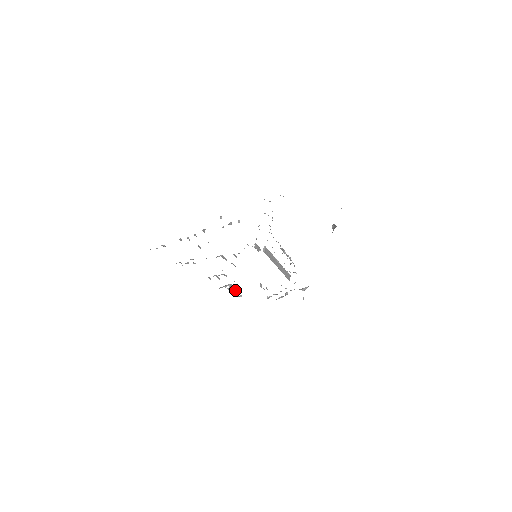
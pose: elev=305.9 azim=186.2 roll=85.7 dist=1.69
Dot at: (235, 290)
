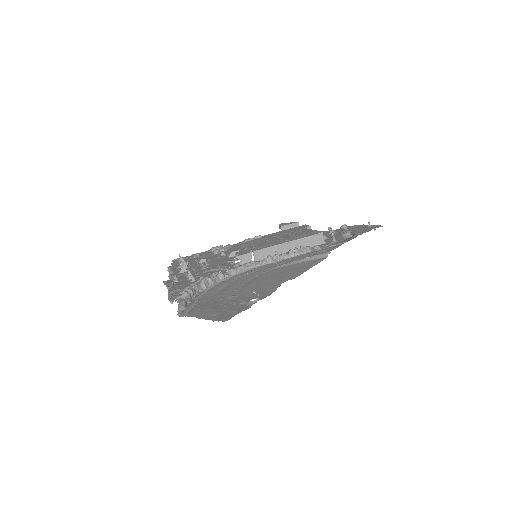
Dot at: occluded
